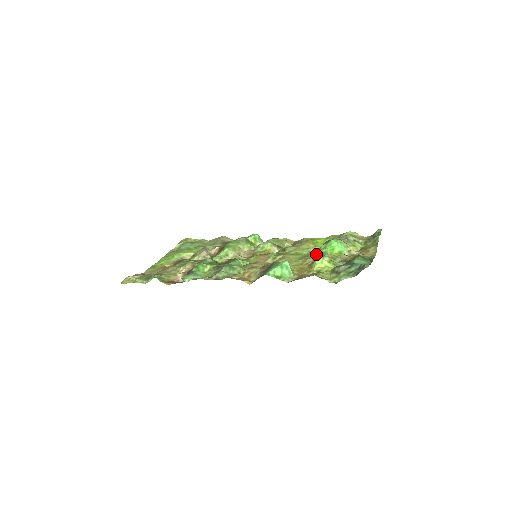
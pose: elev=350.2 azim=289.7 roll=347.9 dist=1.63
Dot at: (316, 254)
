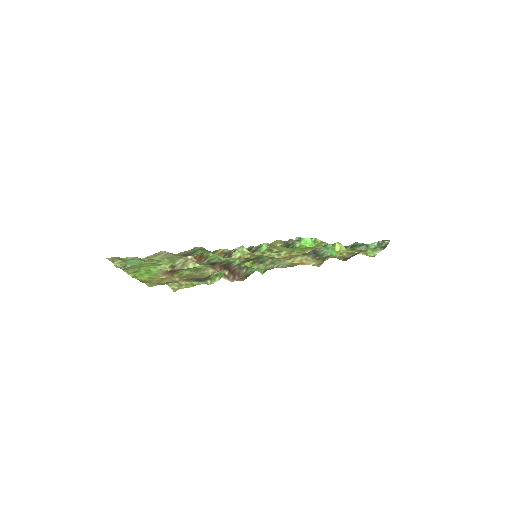
Dot at: (312, 247)
